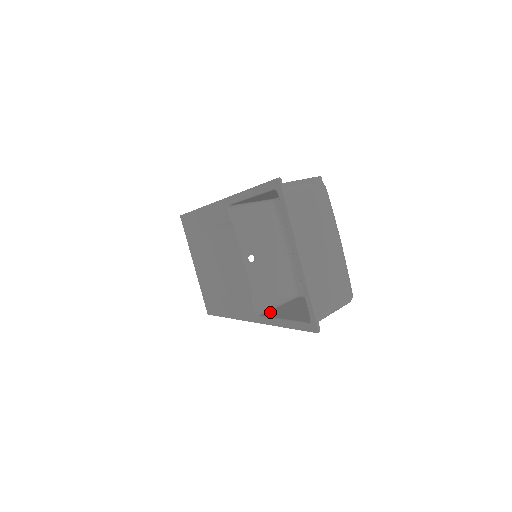
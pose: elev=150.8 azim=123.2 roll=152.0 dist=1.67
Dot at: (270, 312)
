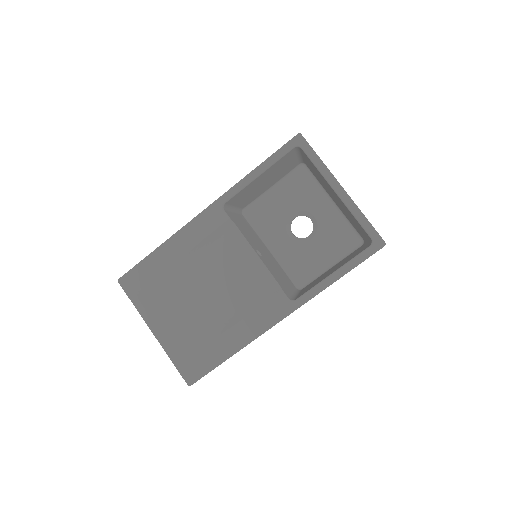
Dot at: (302, 293)
